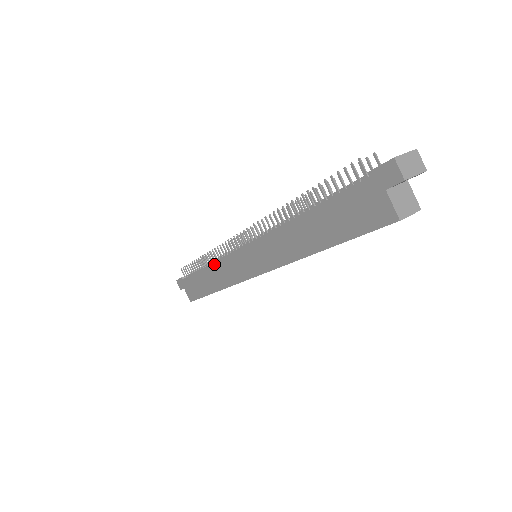
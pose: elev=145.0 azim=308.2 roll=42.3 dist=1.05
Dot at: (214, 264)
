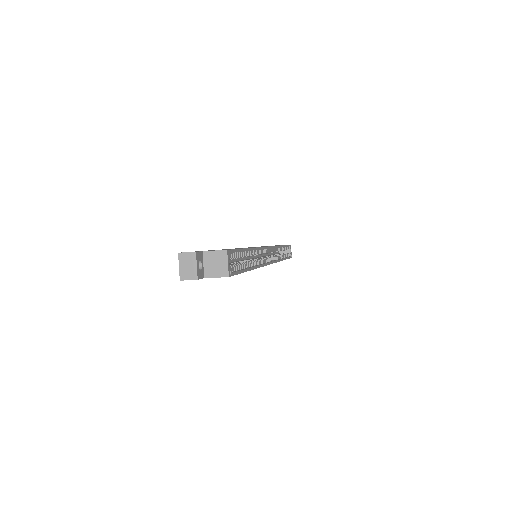
Dot at: occluded
